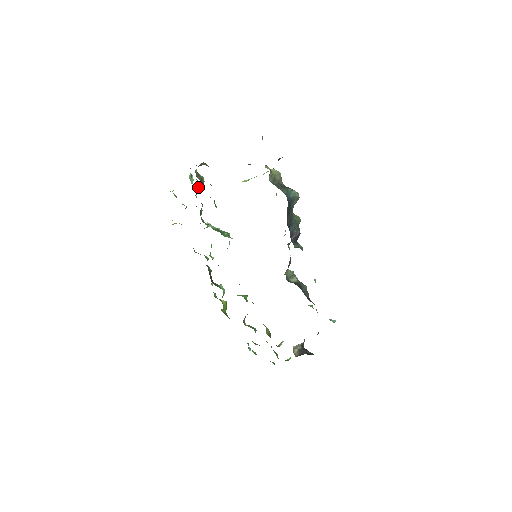
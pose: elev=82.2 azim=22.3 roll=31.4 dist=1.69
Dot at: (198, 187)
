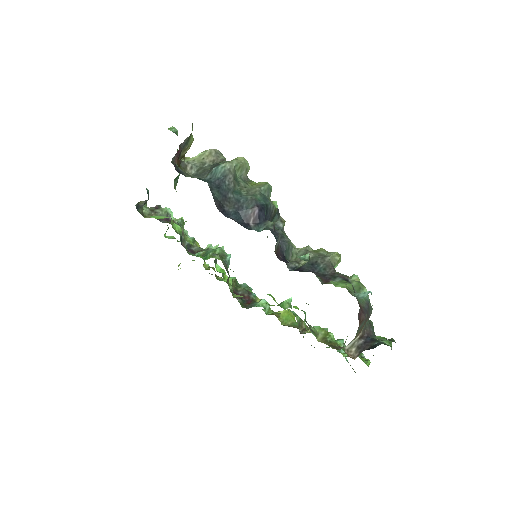
Dot at: occluded
